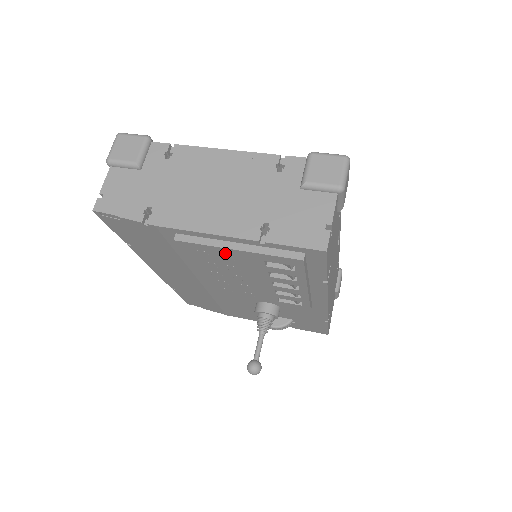
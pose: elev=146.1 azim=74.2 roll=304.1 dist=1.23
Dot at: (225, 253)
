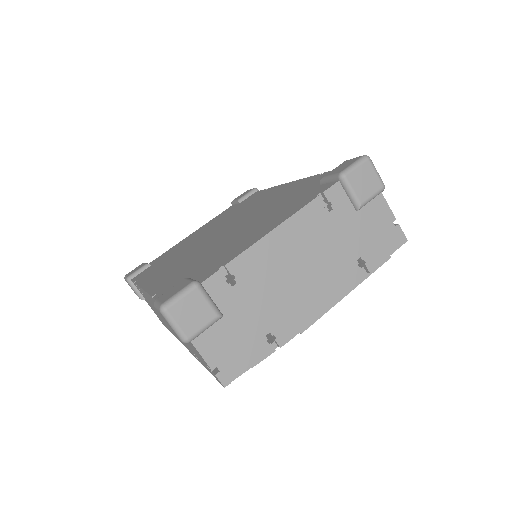
Dot at: occluded
